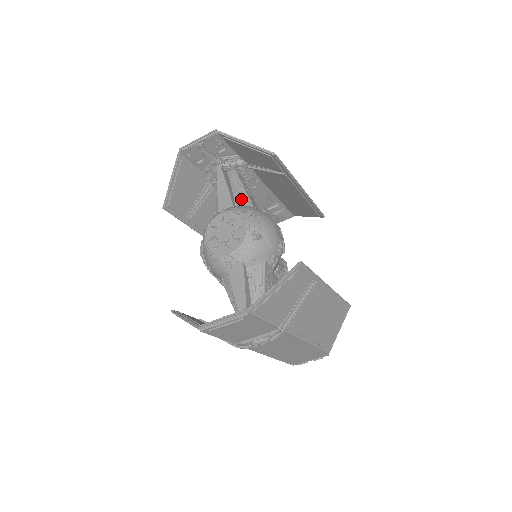
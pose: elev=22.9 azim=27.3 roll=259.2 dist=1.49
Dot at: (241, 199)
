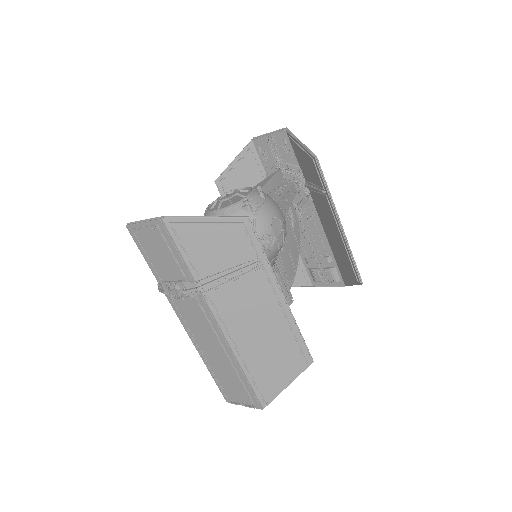
Dot at: (272, 194)
